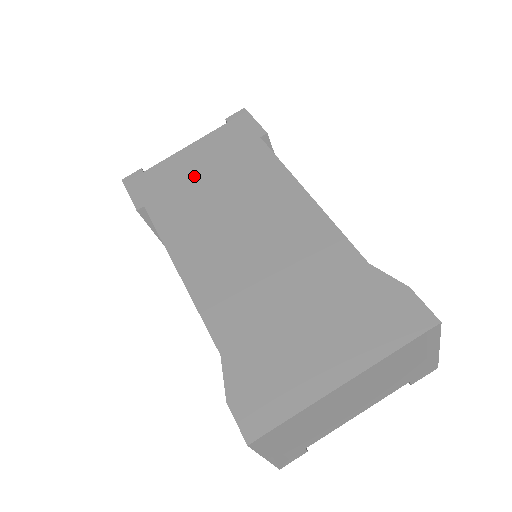
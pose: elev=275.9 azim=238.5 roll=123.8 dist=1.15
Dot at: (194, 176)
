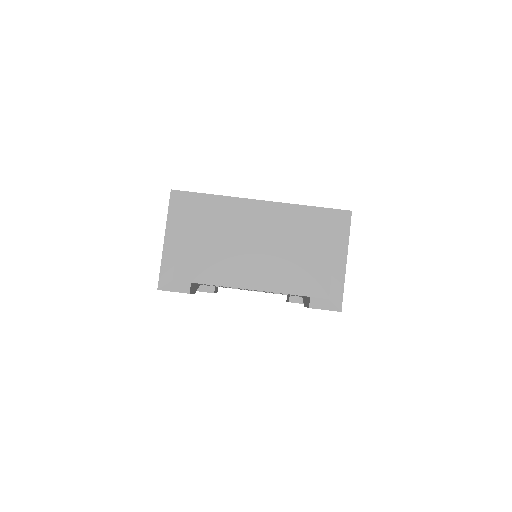
Dot at: occluded
